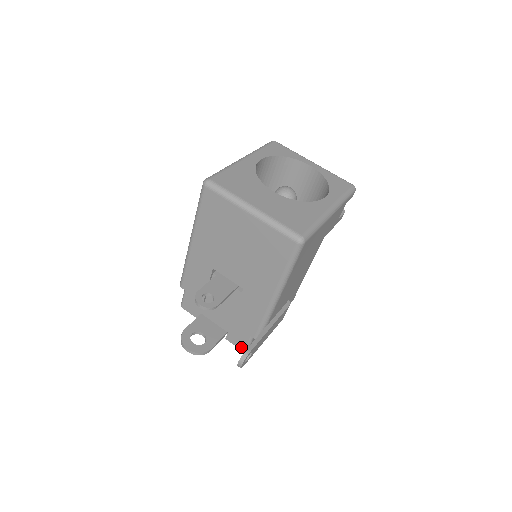
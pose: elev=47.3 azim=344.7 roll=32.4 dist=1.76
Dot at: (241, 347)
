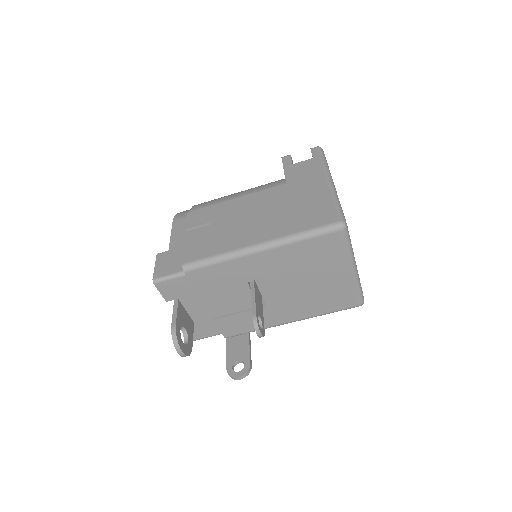
Dot at: (196, 337)
